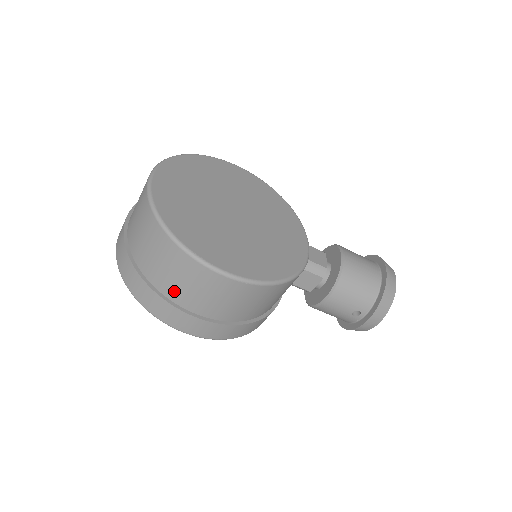
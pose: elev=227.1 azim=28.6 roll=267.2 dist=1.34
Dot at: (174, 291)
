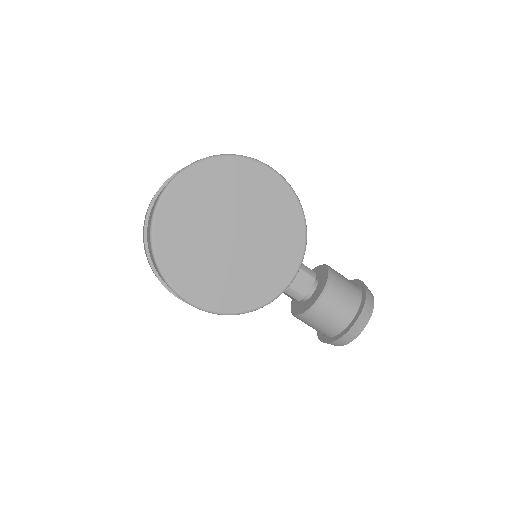
Dot at: occluded
